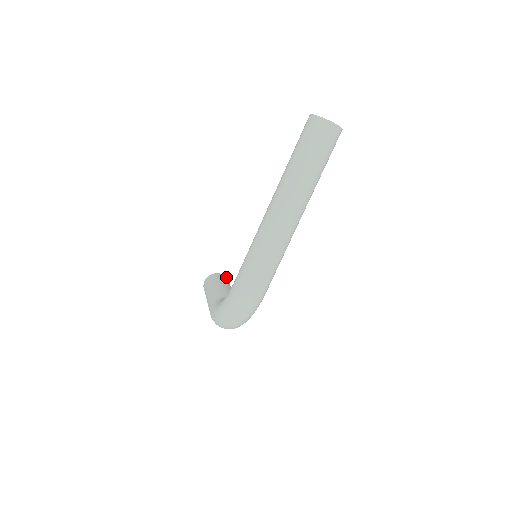
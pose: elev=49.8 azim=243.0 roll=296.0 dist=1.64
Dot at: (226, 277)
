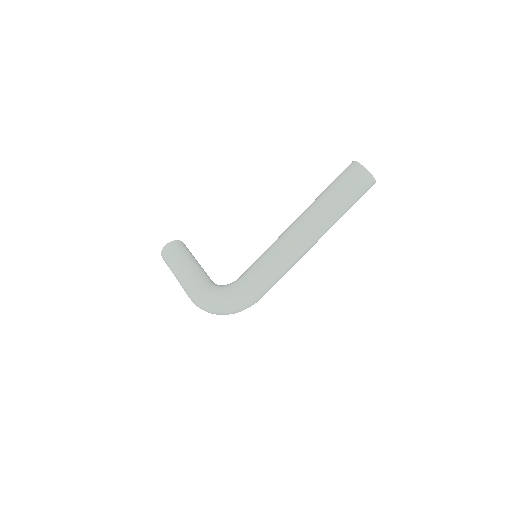
Dot at: occluded
